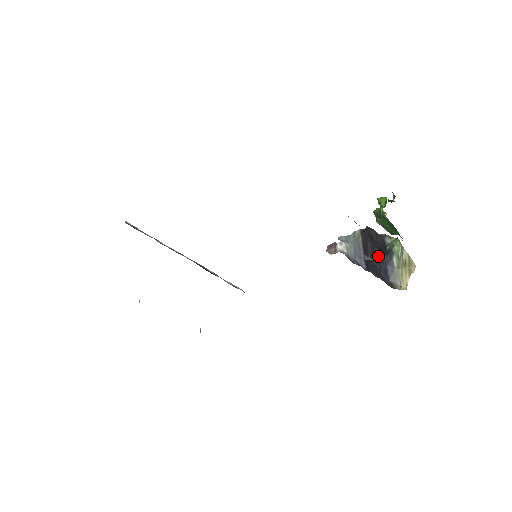
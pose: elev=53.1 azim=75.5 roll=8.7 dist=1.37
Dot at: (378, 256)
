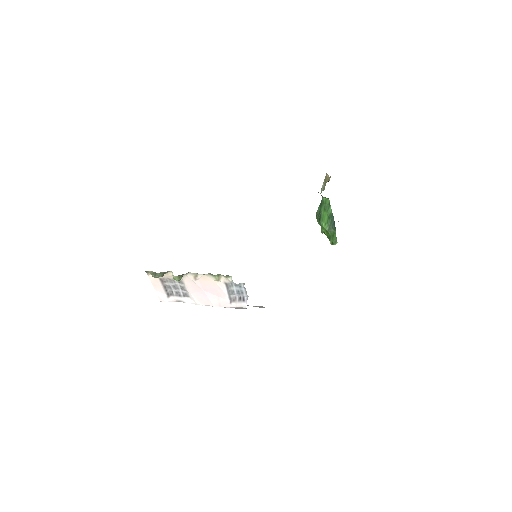
Dot at: occluded
